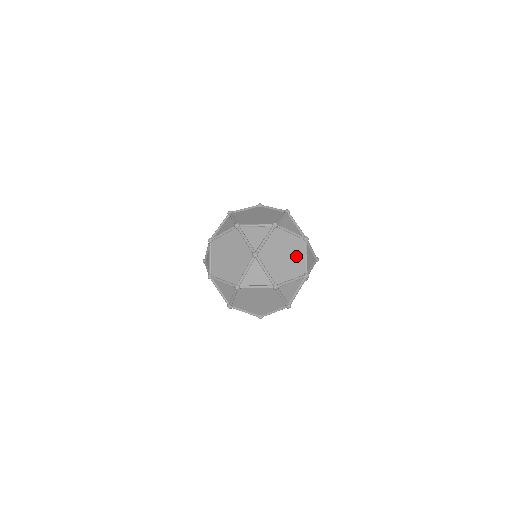
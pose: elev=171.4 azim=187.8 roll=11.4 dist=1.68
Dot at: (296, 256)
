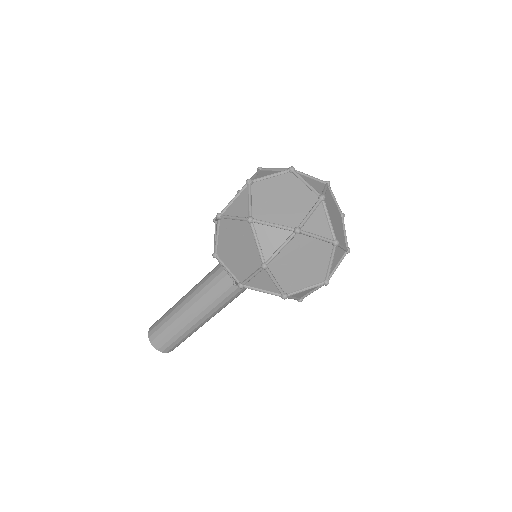
Dot at: (339, 234)
